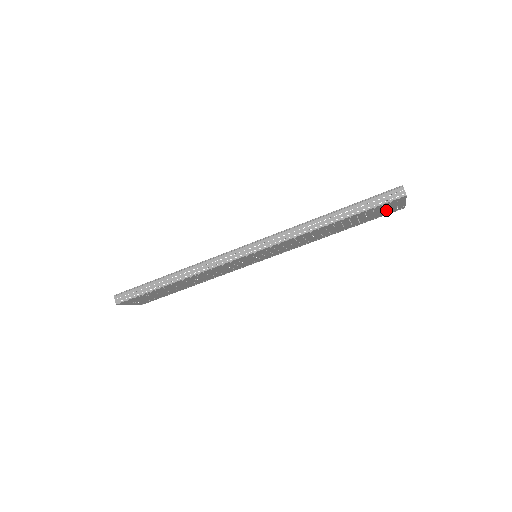
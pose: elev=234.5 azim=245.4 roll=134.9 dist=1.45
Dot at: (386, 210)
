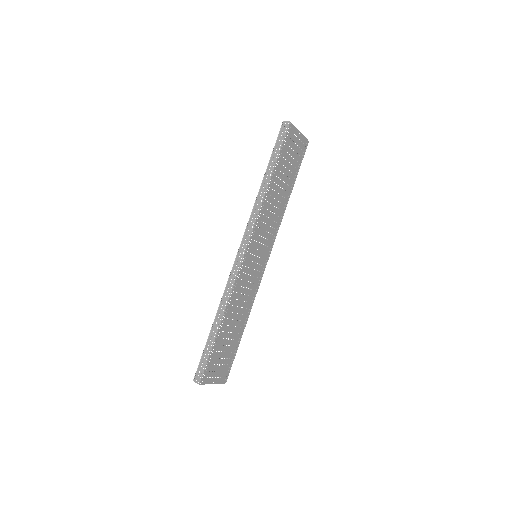
Dot at: (296, 149)
